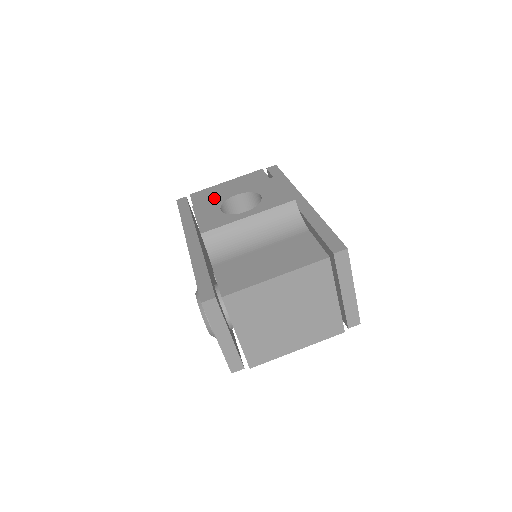
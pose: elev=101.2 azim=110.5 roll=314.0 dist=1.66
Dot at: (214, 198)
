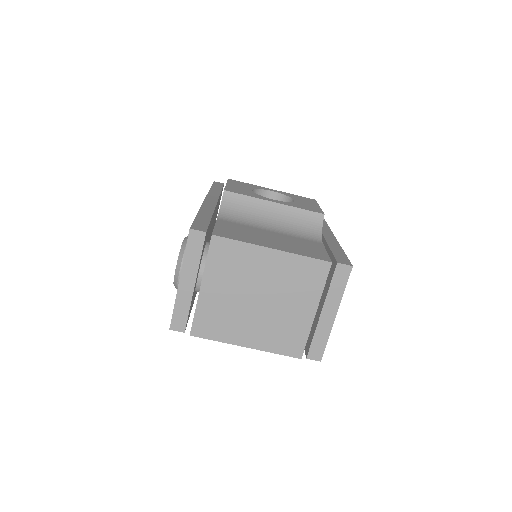
Dot at: (251, 184)
